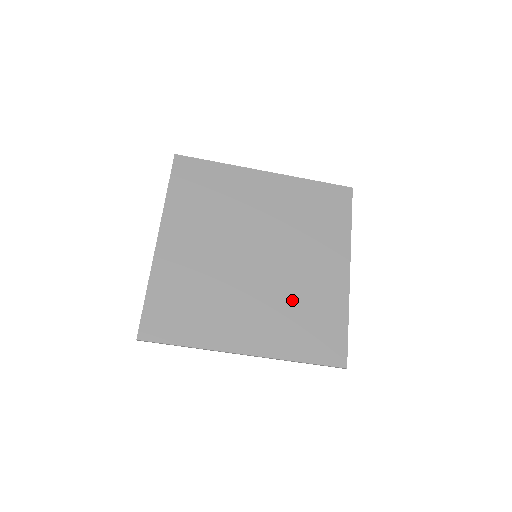
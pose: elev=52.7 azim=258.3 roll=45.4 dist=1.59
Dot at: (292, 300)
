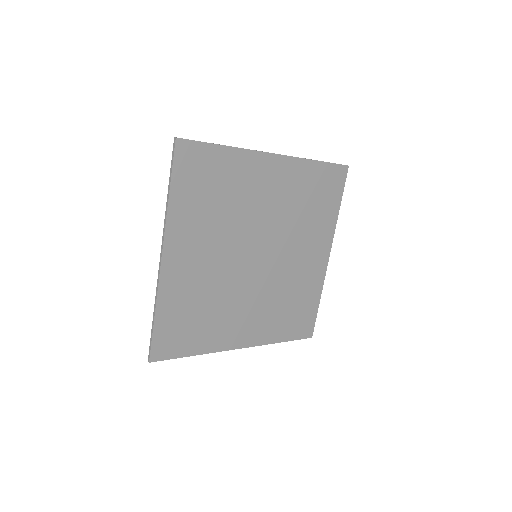
Dot at: (282, 293)
